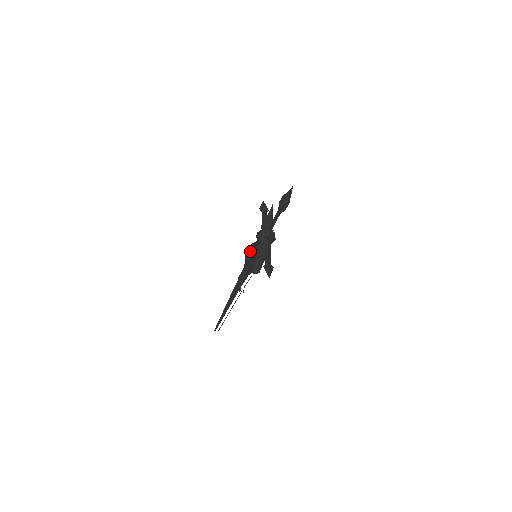
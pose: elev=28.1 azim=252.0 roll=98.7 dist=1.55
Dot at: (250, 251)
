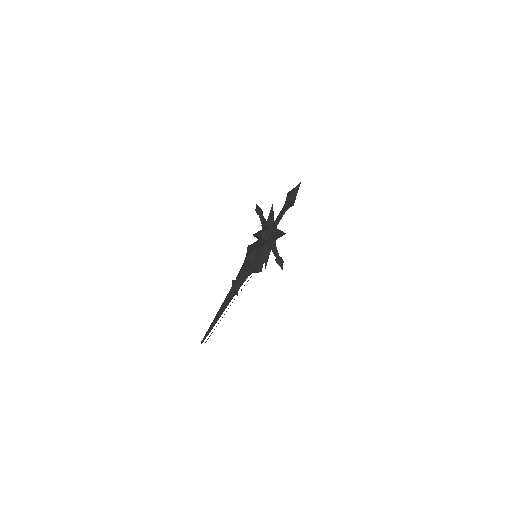
Dot at: (251, 251)
